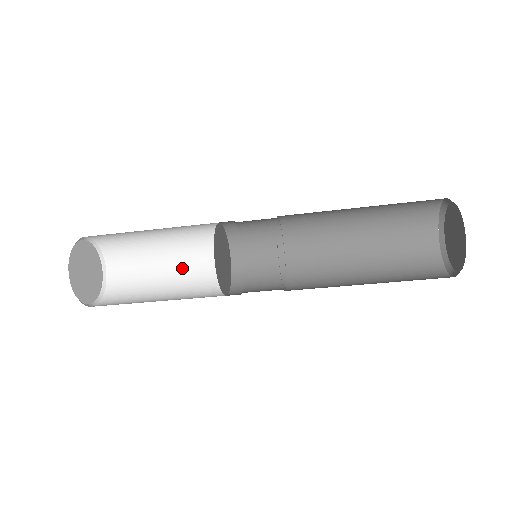
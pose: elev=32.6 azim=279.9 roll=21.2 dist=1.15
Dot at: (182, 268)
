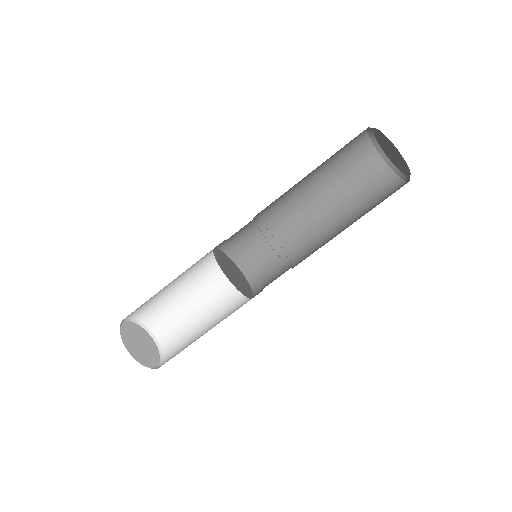
Dot at: (217, 315)
